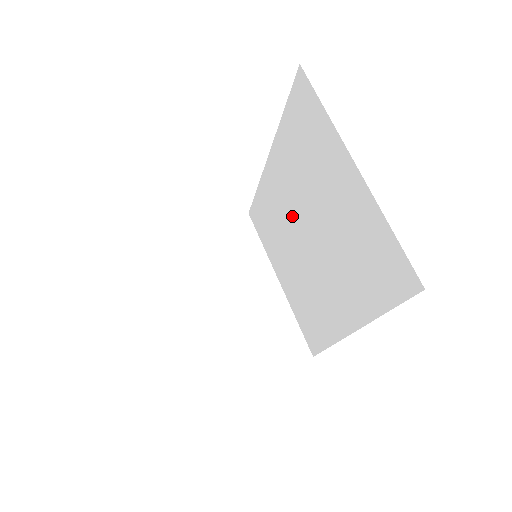
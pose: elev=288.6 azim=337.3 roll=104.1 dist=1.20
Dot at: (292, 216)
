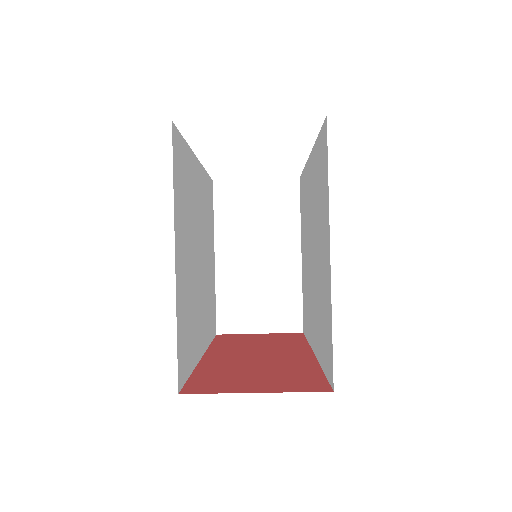
Dot at: (310, 224)
